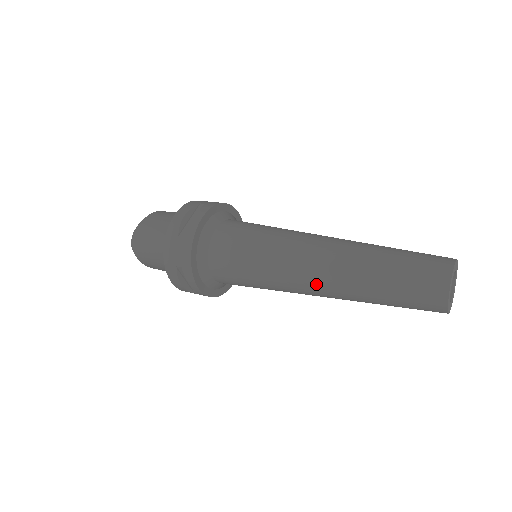
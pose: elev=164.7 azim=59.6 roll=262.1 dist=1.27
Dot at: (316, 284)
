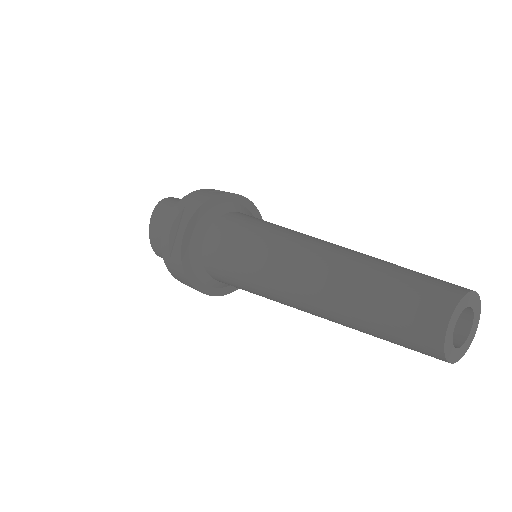
Dot at: (304, 262)
